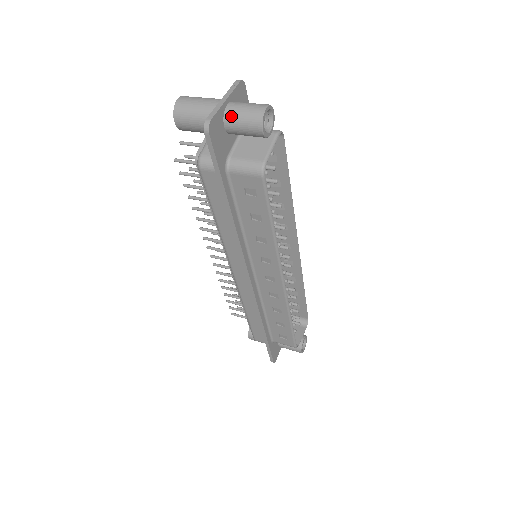
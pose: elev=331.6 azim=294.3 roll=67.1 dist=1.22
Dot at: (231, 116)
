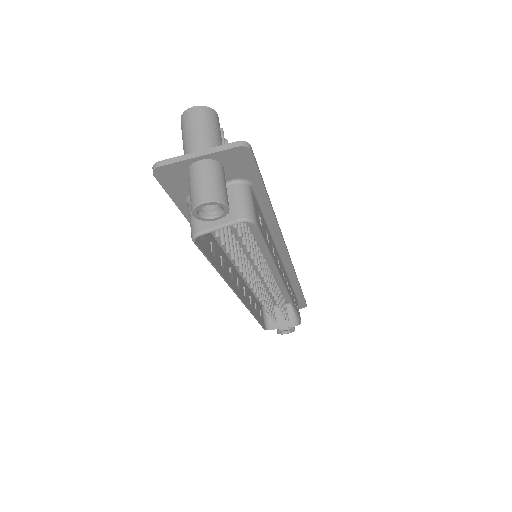
Dot at: (190, 175)
